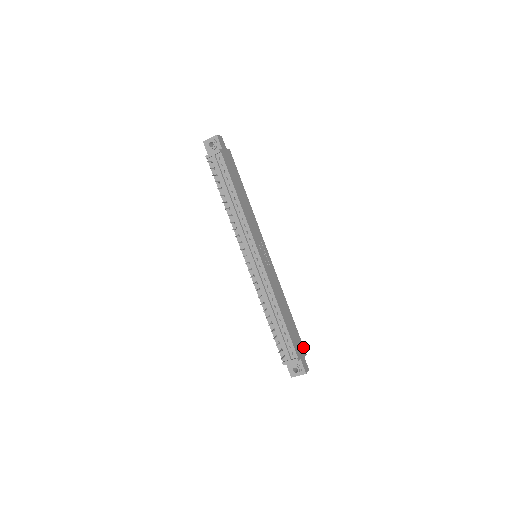
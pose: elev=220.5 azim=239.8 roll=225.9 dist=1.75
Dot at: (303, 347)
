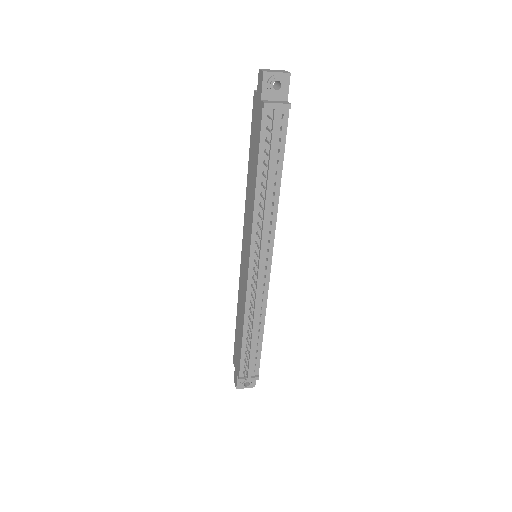
Dot at: occluded
